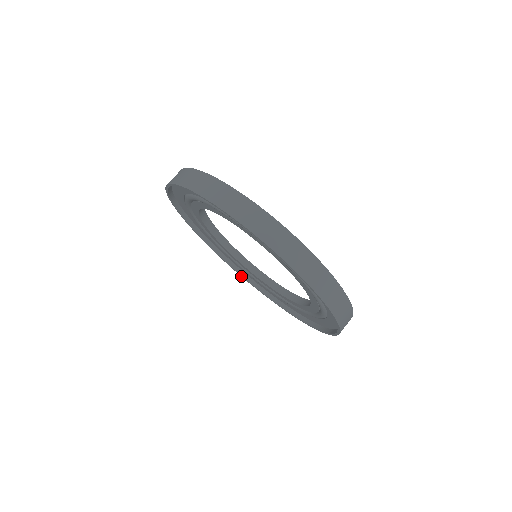
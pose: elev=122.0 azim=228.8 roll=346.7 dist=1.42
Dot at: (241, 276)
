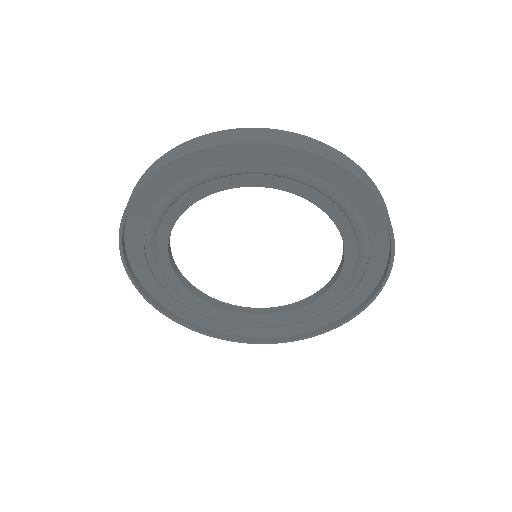
Dot at: occluded
